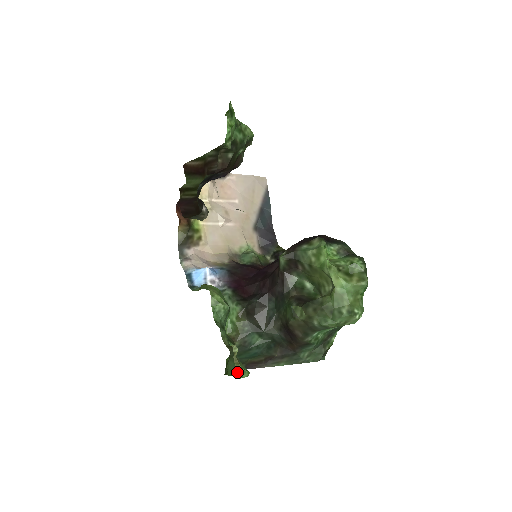
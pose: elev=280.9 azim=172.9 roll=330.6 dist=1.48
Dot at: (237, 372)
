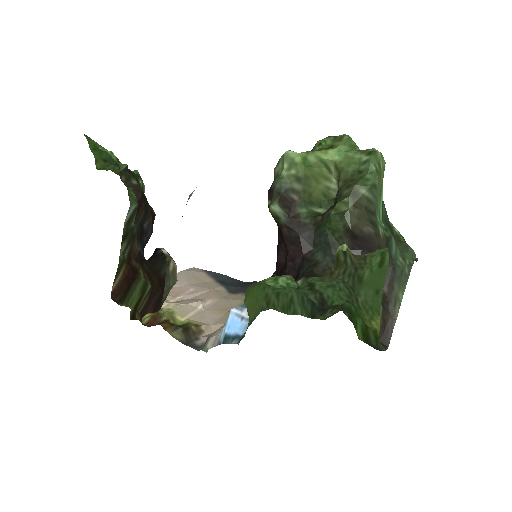
Dot at: (378, 284)
